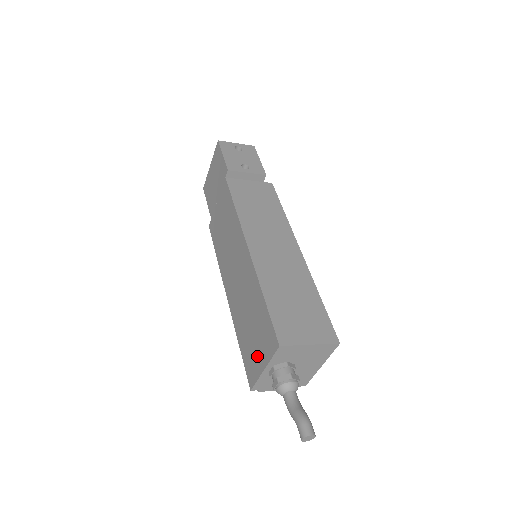
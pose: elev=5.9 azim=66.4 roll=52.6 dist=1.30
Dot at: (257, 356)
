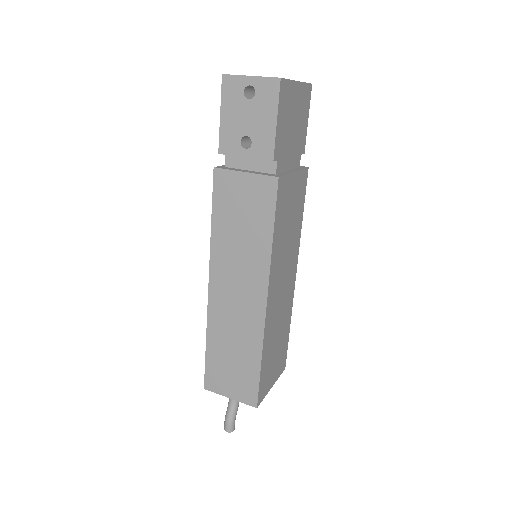
Dot at: occluded
